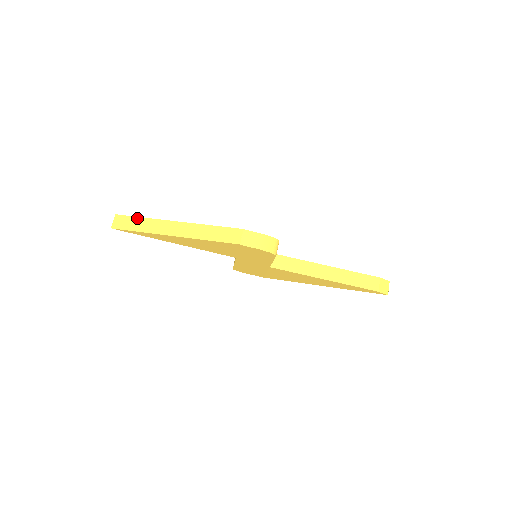
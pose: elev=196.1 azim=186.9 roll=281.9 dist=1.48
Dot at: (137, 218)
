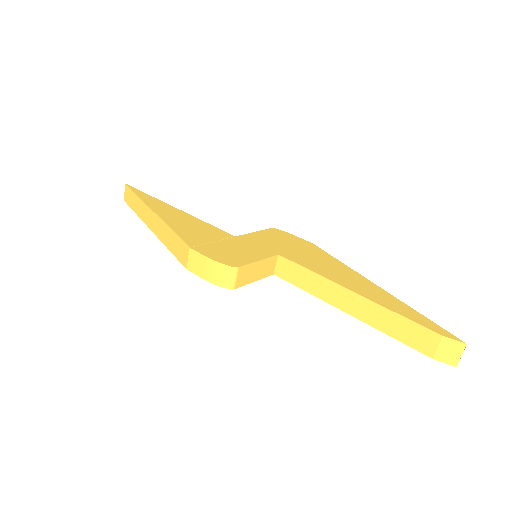
Dot at: (134, 194)
